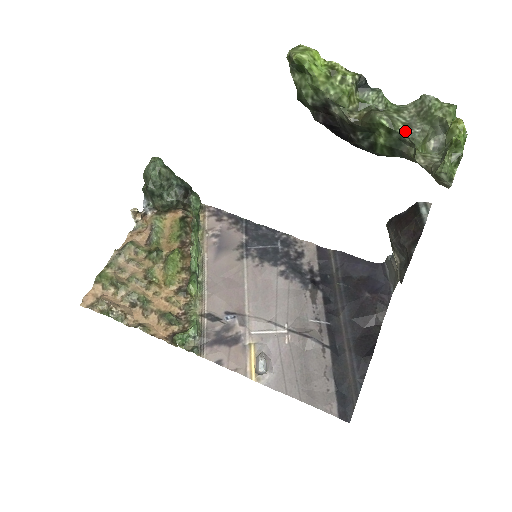
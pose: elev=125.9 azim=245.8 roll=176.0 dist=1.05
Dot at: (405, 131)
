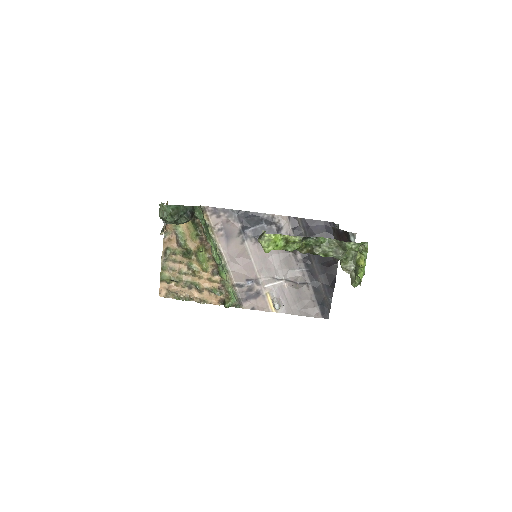
Dot at: (334, 256)
